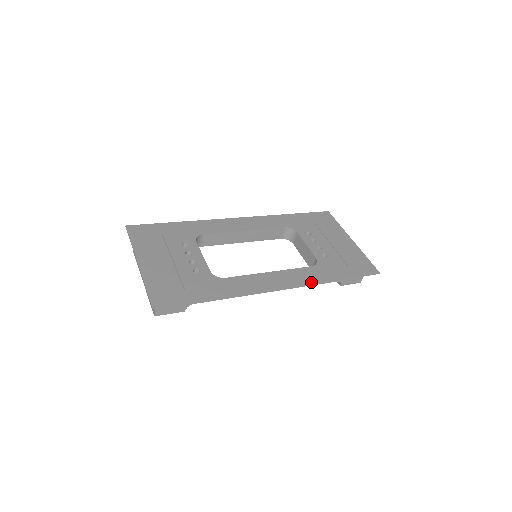
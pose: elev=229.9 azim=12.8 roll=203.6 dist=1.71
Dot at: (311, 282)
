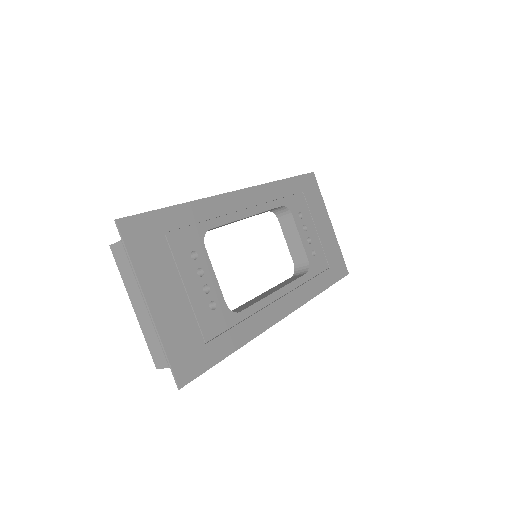
Dot at: (306, 300)
